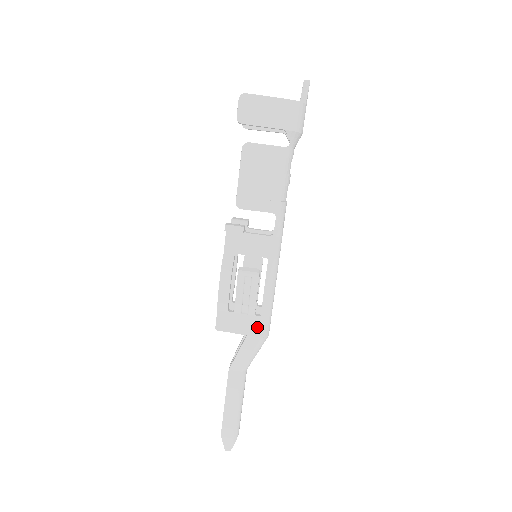
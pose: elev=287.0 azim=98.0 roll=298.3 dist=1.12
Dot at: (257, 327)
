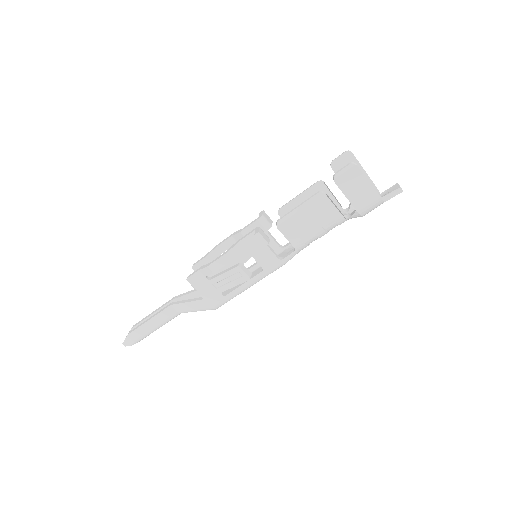
Dot at: (215, 300)
